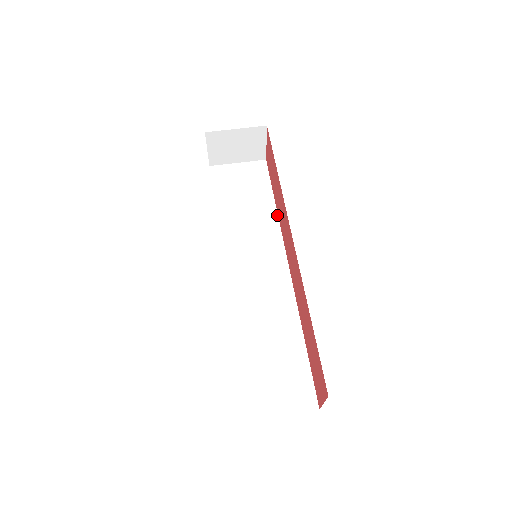
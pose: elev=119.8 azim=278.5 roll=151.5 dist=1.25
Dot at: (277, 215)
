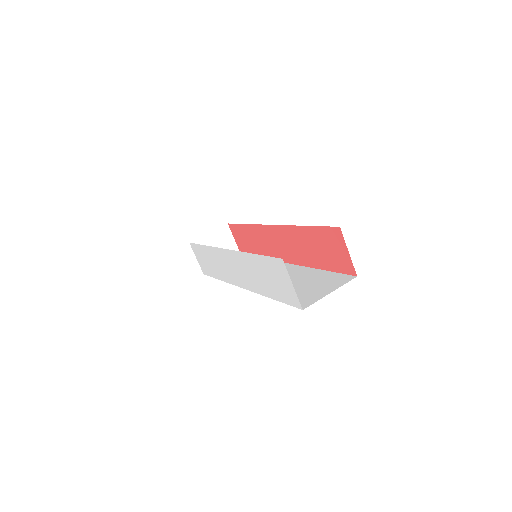
Dot at: occluded
